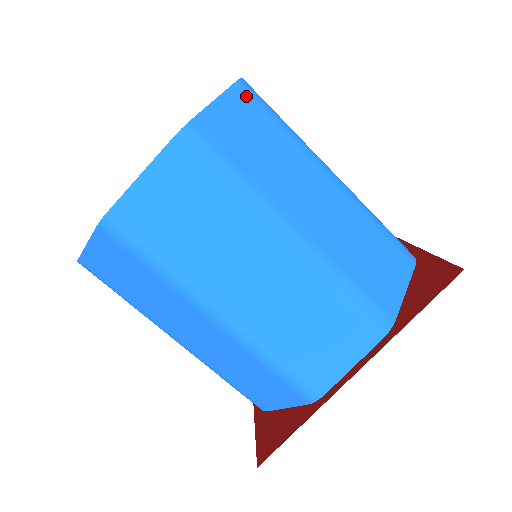
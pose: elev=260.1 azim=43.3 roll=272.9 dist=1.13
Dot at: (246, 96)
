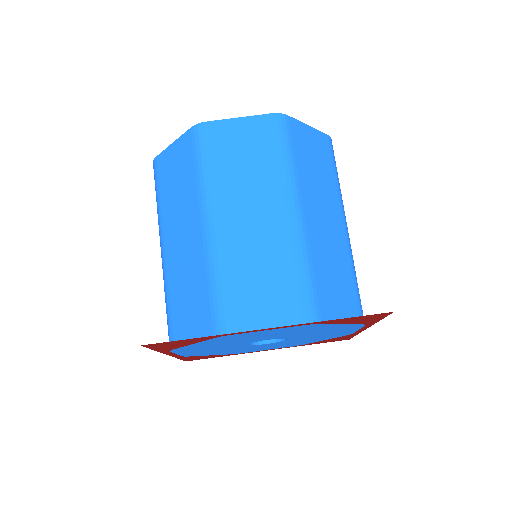
Dot at: (327, 144)
